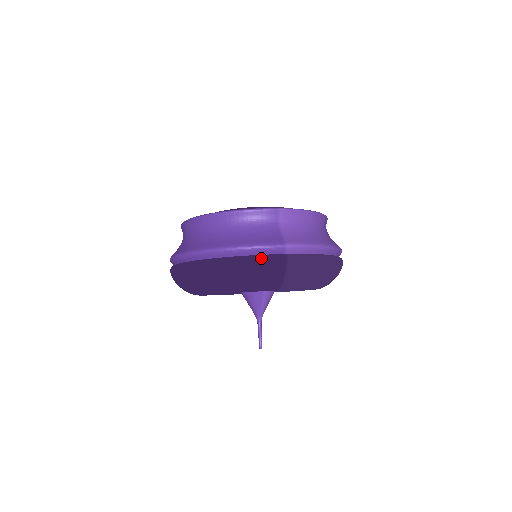
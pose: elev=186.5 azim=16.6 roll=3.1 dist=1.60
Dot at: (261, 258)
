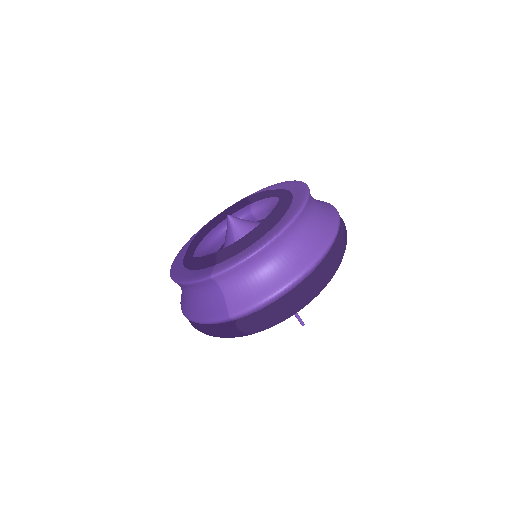
Dot at: (217, 331)
